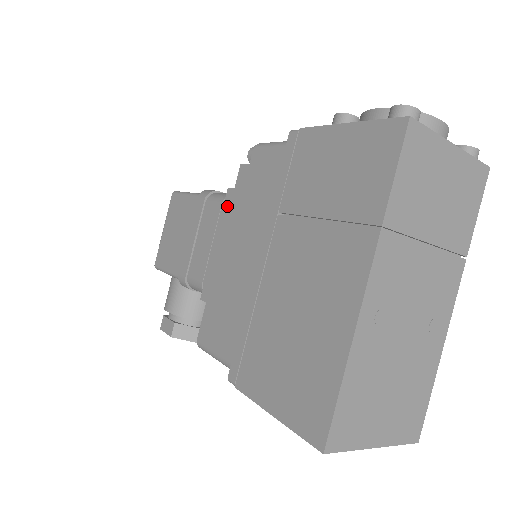
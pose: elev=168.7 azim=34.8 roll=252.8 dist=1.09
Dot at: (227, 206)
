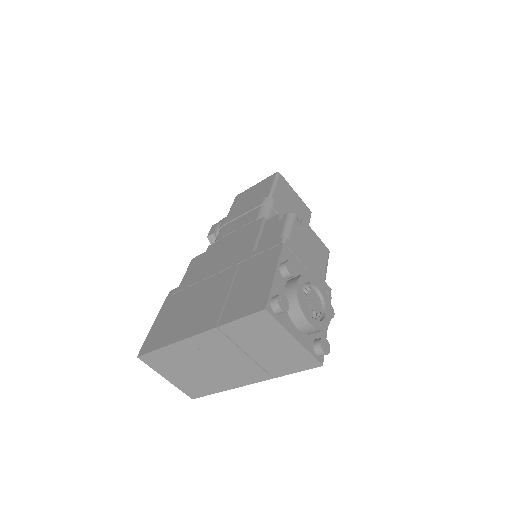
Dot at: (253, 224)
